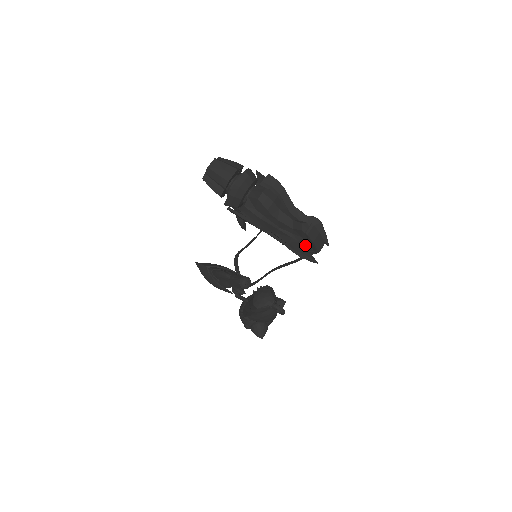
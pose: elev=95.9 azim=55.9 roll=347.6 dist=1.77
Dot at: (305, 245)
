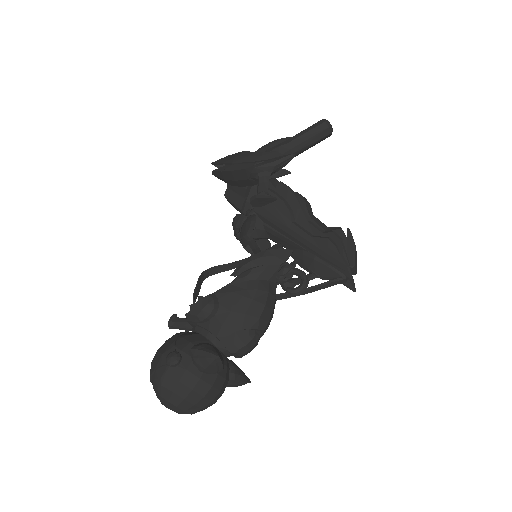
Dot at: occluded
